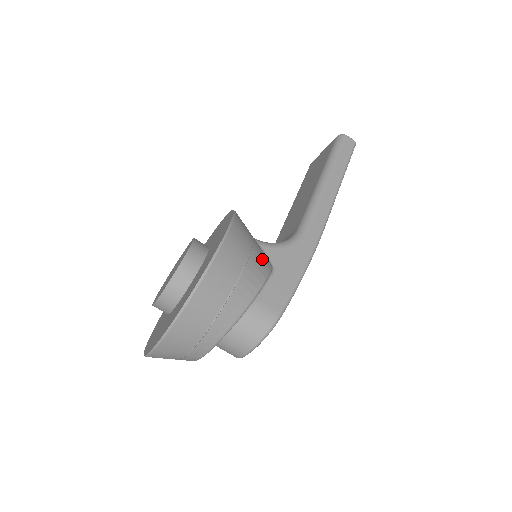
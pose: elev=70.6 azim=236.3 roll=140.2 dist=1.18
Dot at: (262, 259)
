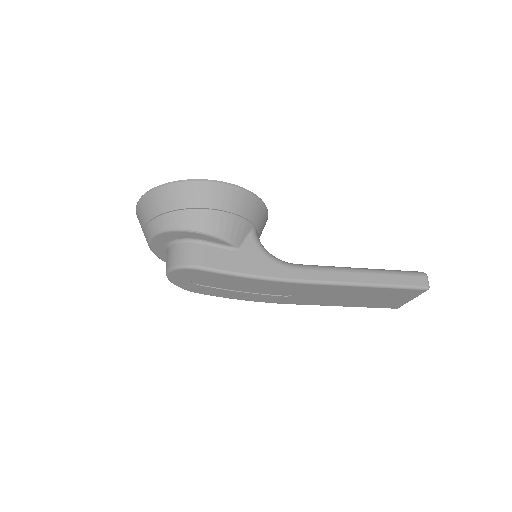
Dot at: (233, 229)
